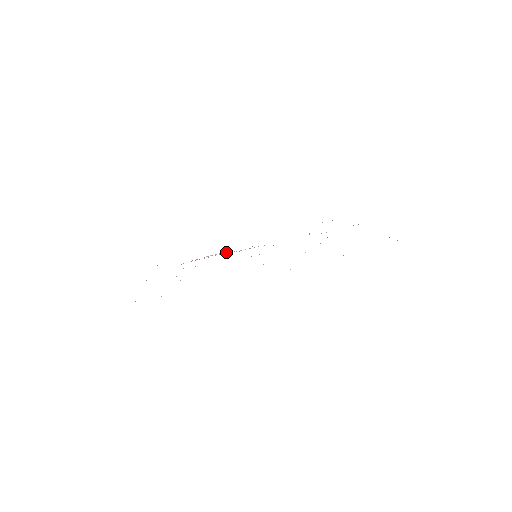
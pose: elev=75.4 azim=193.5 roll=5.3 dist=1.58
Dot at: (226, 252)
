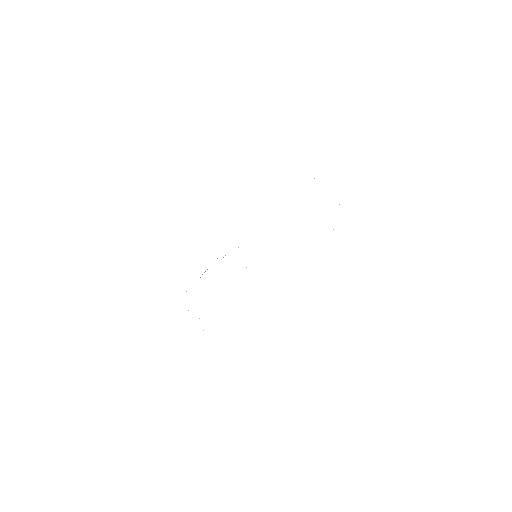
Dot at: occluded
